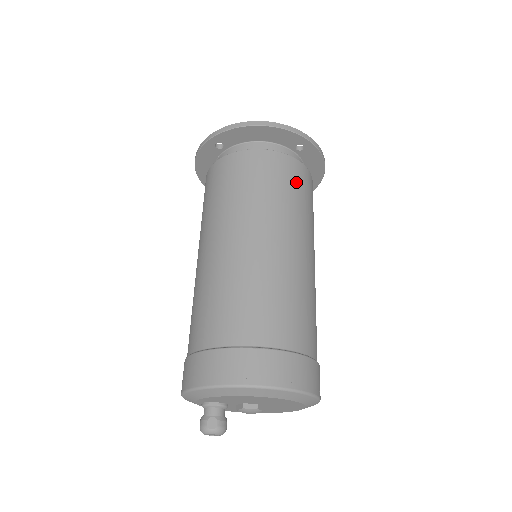
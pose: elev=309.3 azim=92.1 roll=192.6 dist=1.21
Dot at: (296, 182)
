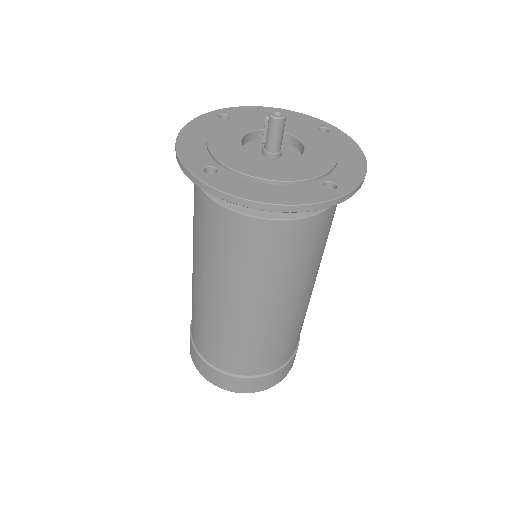
Dot at: (310, 244)
